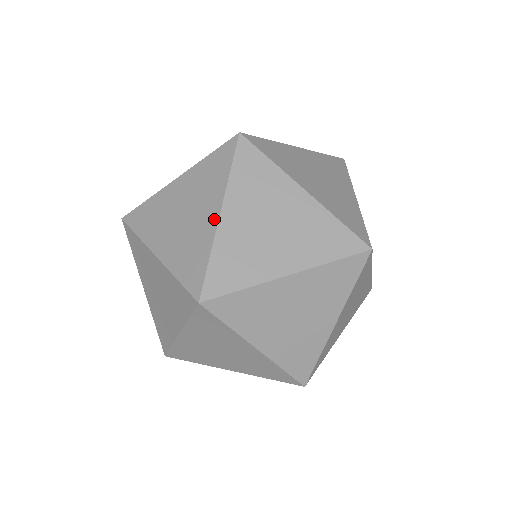
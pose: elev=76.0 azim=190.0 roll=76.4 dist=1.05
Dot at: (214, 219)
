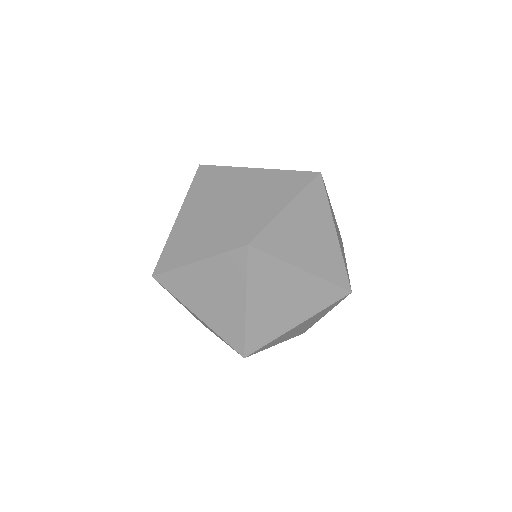
Dot at: occluded
